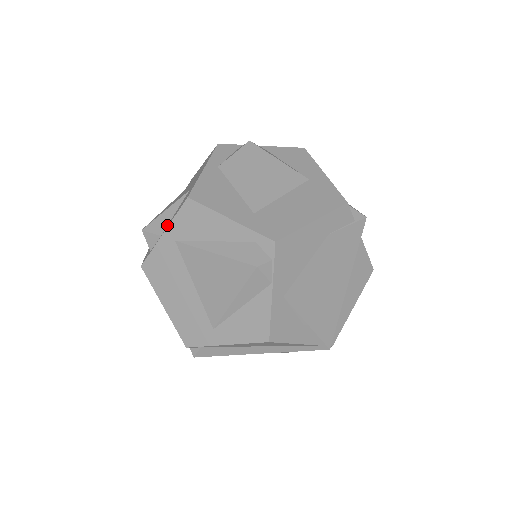
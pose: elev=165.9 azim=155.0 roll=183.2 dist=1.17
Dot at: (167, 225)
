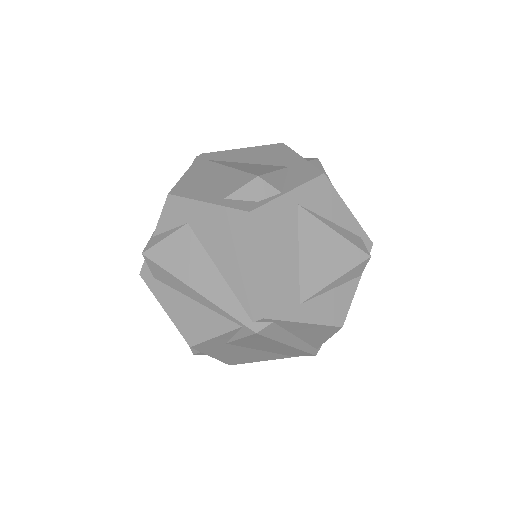
Dot at: (283, 186)
